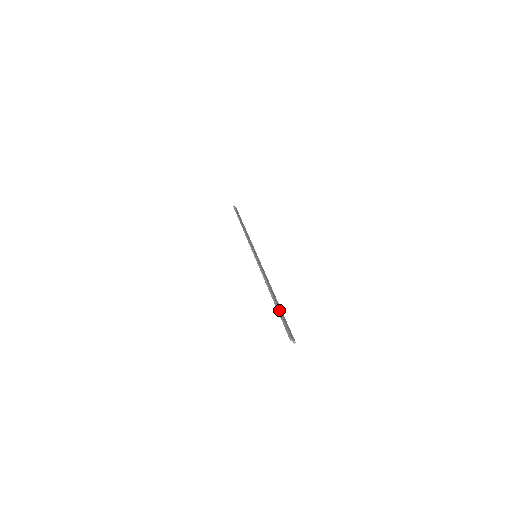
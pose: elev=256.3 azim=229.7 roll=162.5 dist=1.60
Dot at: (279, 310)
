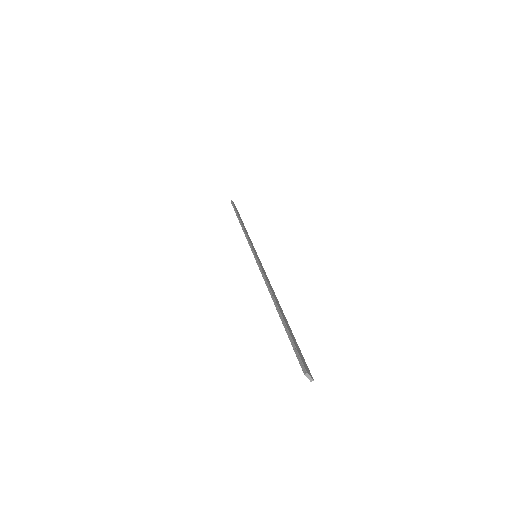
Dot at: (287, 327)
